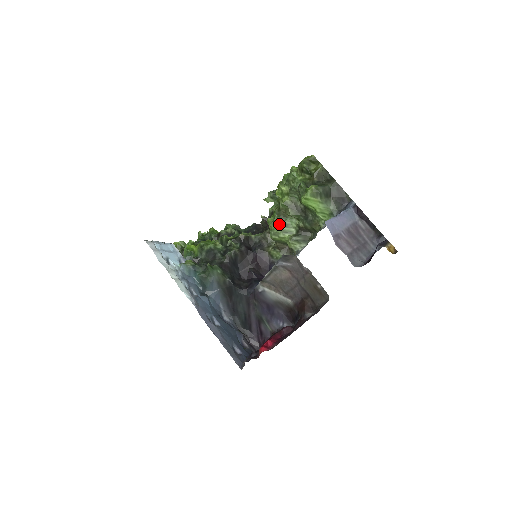
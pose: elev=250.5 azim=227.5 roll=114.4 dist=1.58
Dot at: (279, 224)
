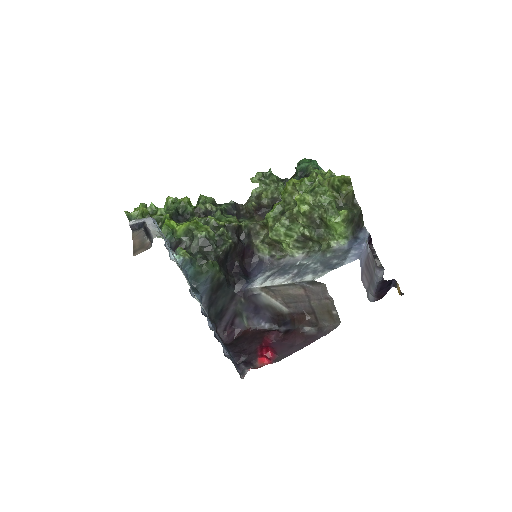
Dot at: (285, 227)
